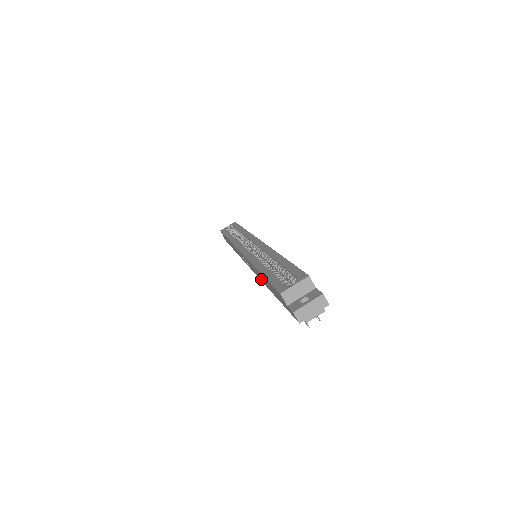
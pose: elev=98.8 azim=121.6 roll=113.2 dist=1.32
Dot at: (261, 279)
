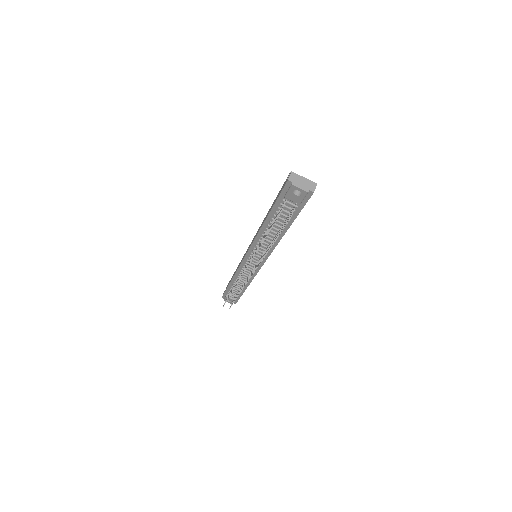
Dot at: (259, 229)
